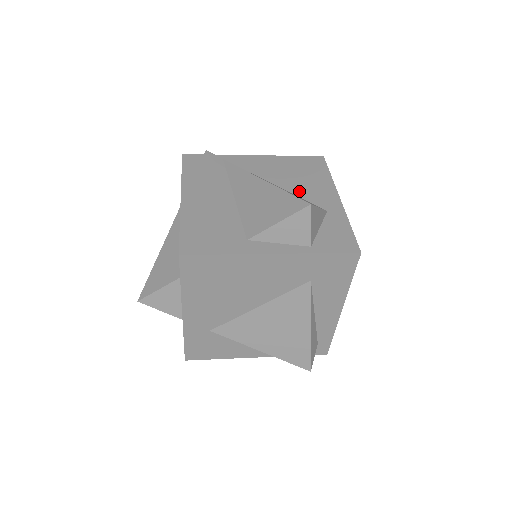
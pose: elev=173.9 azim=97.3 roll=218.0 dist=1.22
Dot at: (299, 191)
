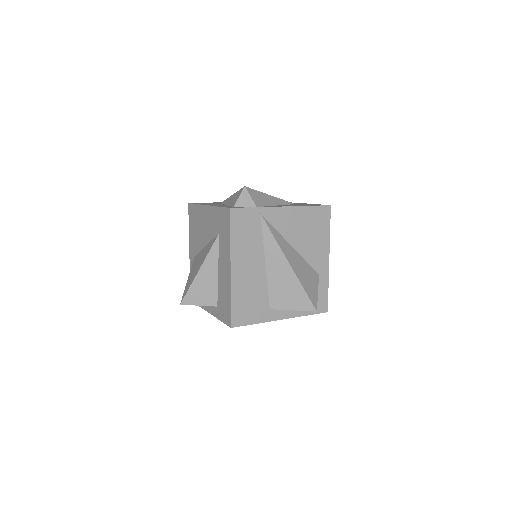
Dot at: (307, 254)
